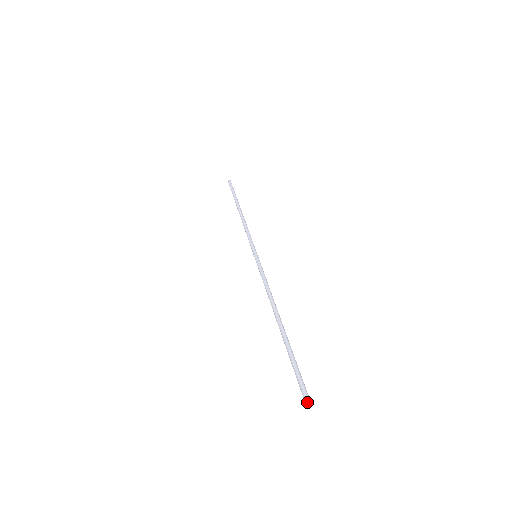
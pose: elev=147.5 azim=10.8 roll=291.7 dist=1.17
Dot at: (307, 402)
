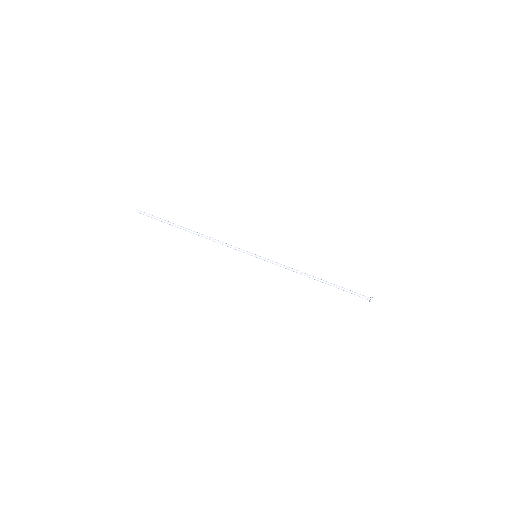
Dot at: occluded
